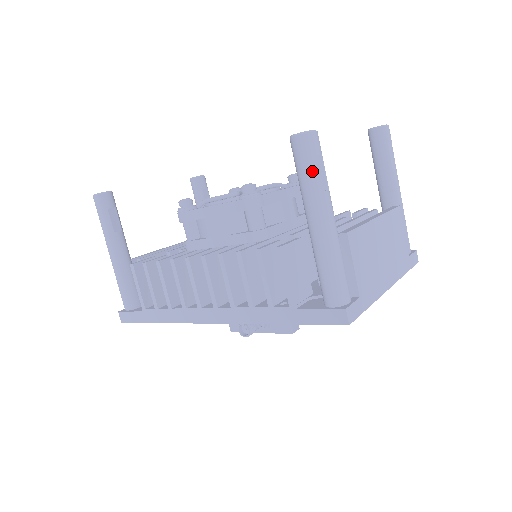
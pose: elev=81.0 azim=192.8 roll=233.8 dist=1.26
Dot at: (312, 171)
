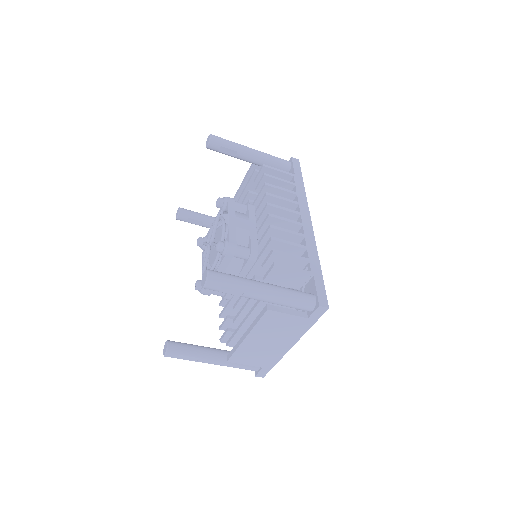
Dot at: (184, 359)
